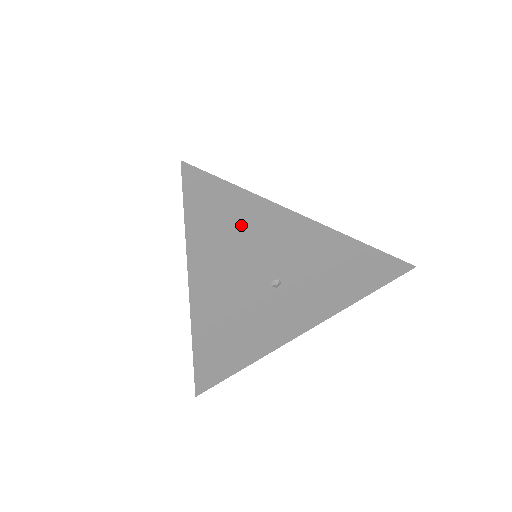
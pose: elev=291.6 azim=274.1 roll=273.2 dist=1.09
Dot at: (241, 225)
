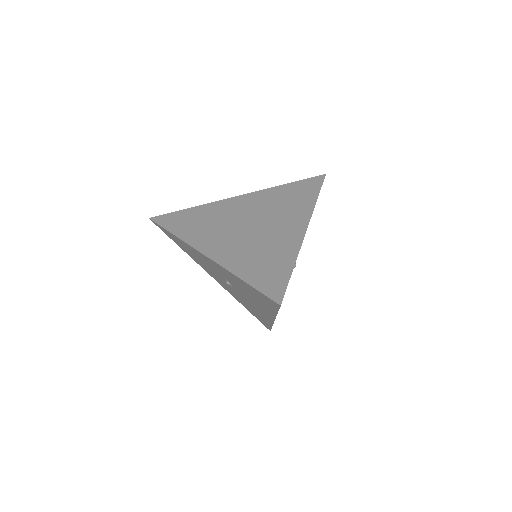
Dot at: occluded
